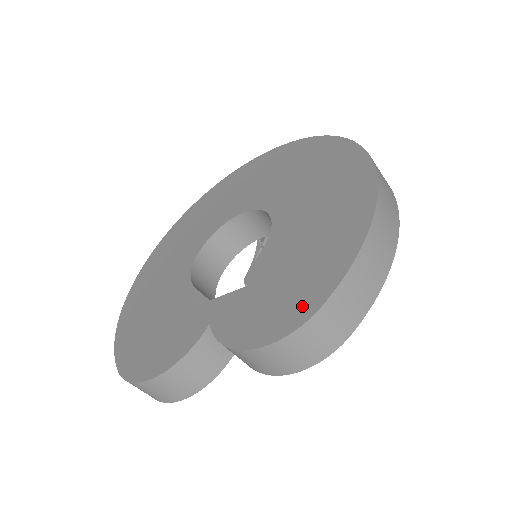
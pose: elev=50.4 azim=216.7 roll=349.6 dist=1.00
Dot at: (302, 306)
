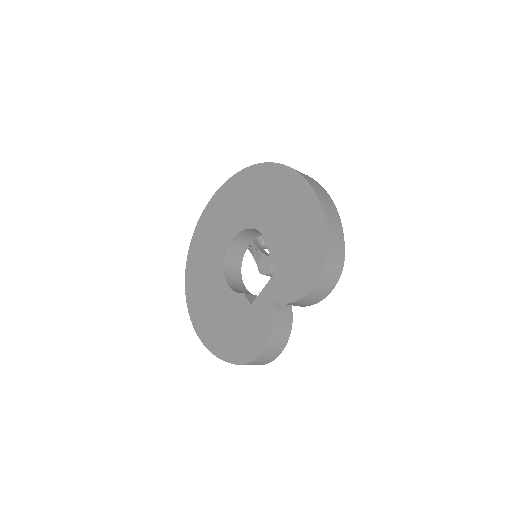
Dot at: (317, 257)
